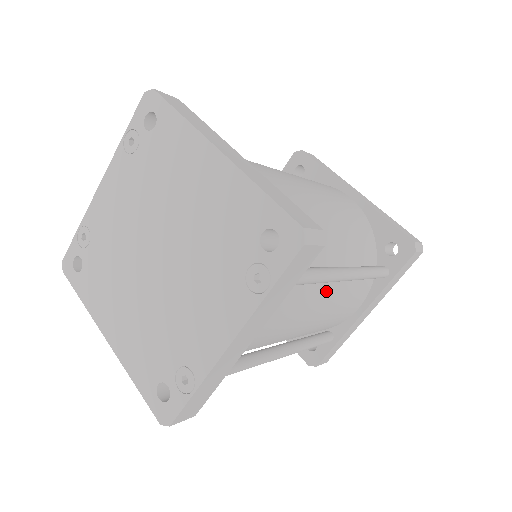
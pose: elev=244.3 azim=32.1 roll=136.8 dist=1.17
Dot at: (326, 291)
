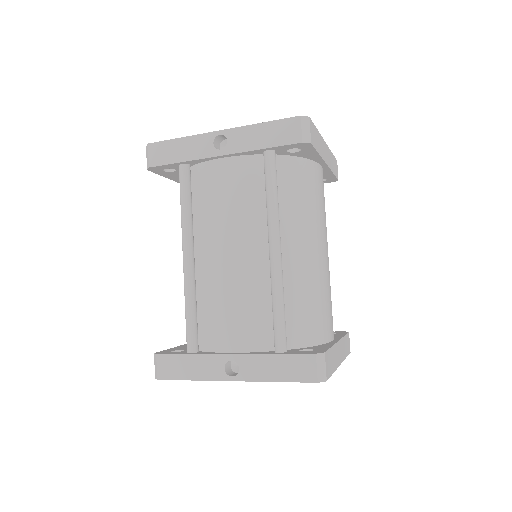
Dot at: occluded
